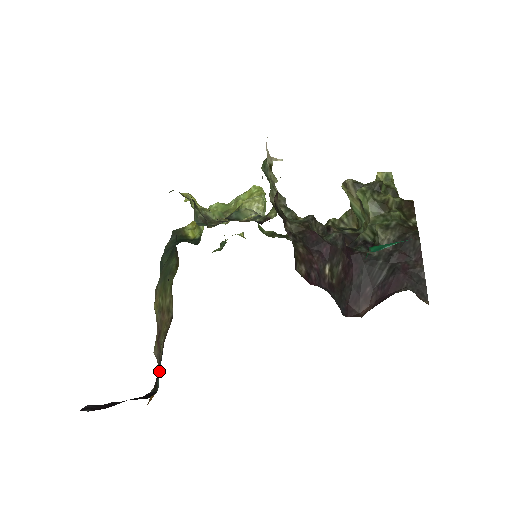
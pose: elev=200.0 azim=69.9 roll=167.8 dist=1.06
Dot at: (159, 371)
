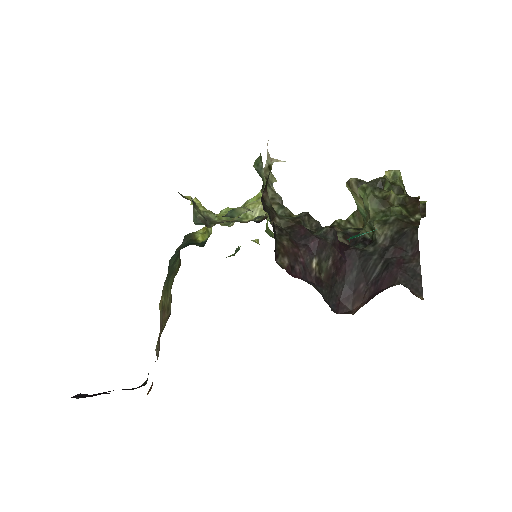
Dot at: occluded
